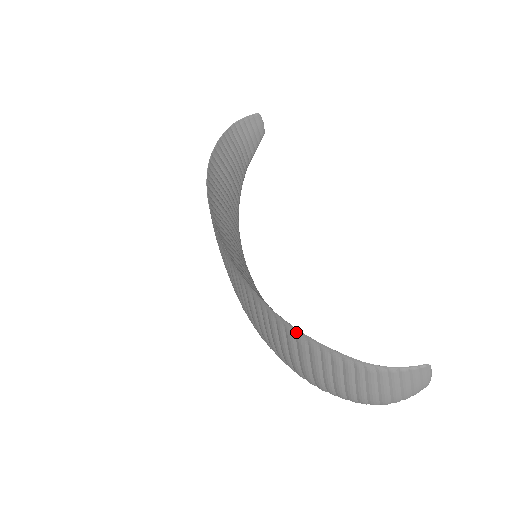
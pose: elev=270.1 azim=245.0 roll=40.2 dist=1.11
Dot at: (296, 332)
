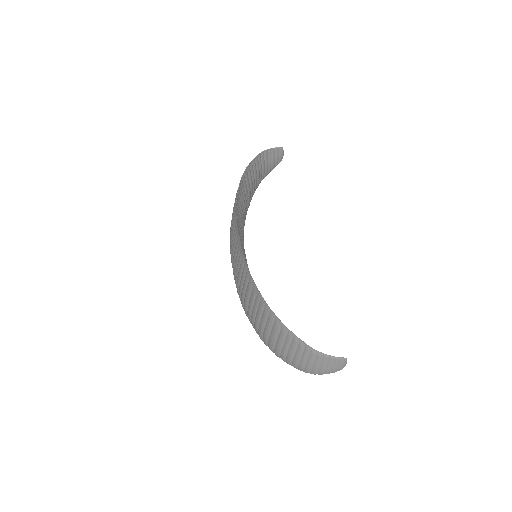
Dot at: (276, 319)
